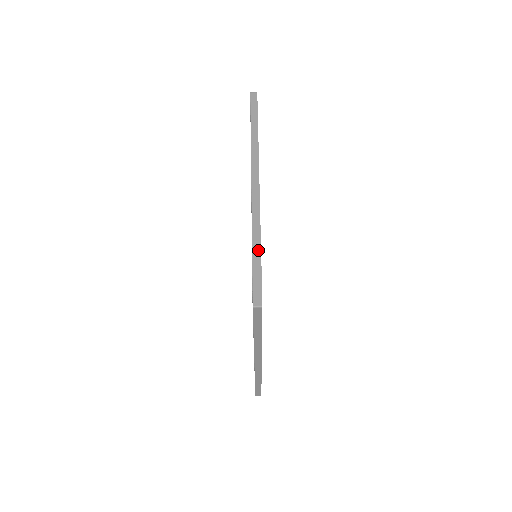
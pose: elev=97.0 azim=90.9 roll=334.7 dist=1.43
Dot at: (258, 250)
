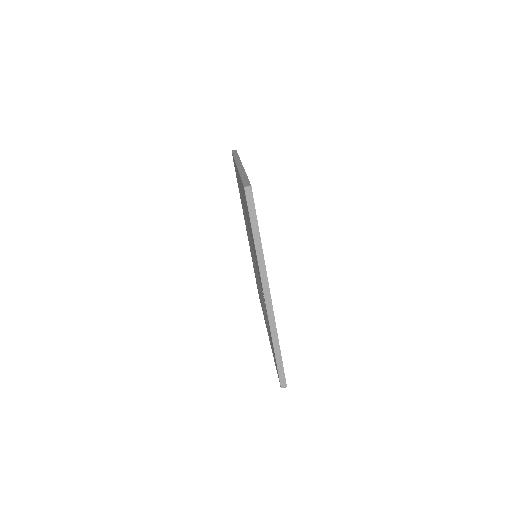
Dot at: (279, 353)
